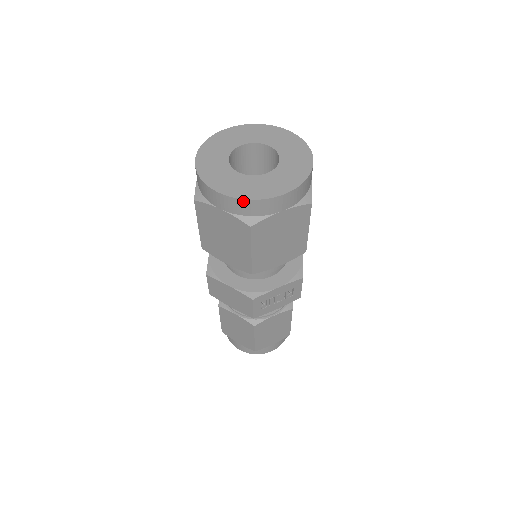
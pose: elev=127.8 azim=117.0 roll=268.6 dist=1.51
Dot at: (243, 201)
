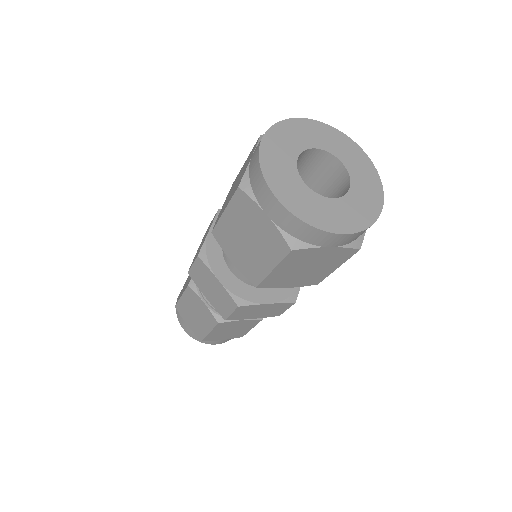
Dot at: (364, 231)
